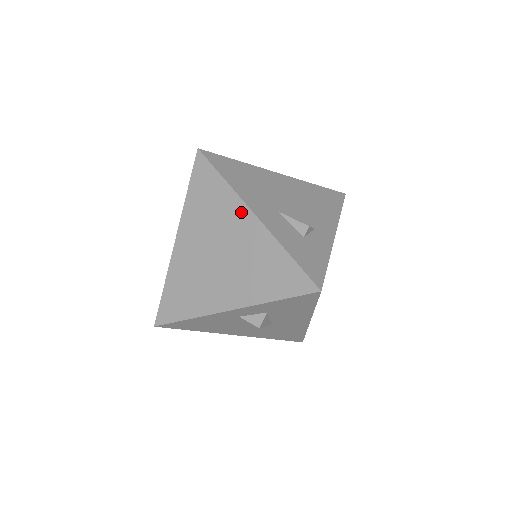
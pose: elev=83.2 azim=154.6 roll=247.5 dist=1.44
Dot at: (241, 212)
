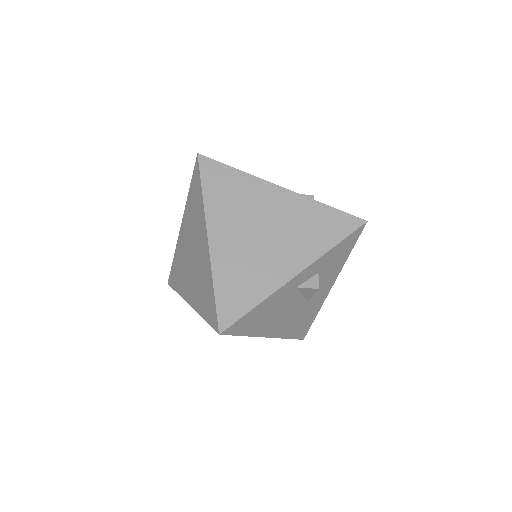
Dot at: (268, 189)
